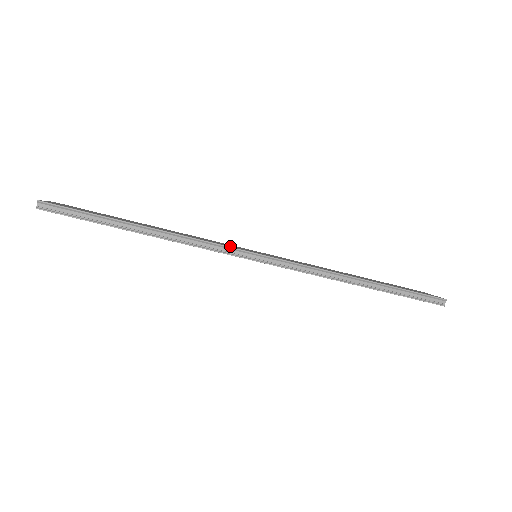
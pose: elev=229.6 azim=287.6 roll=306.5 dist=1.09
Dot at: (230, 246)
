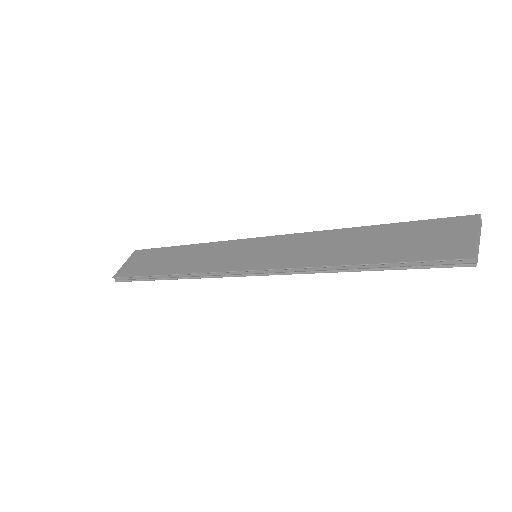
Dot at: (223, 266)
